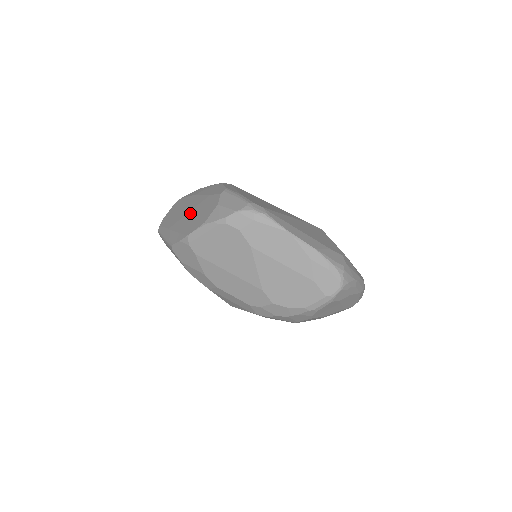
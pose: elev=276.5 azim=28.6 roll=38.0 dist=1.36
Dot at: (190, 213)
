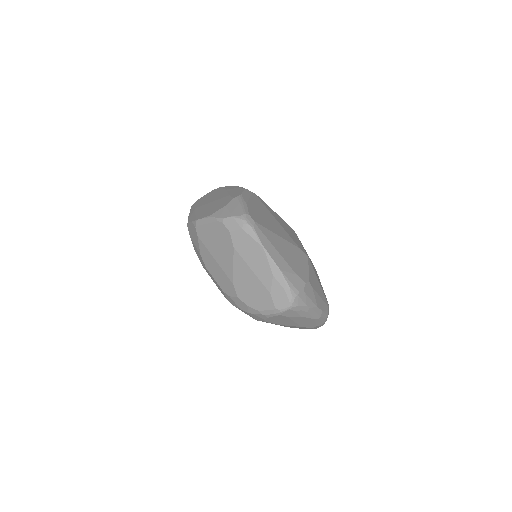
Dot at: (211, 203)
